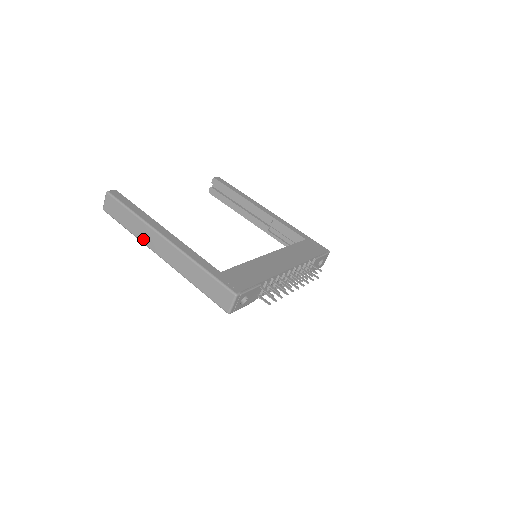
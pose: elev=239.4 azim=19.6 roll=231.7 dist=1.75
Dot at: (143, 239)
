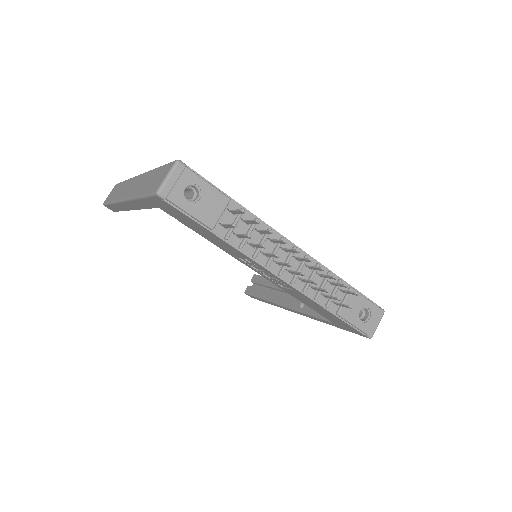
Dot at: (119, 196)
